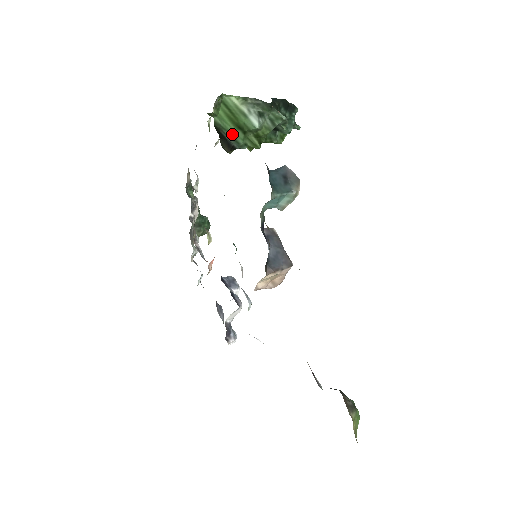
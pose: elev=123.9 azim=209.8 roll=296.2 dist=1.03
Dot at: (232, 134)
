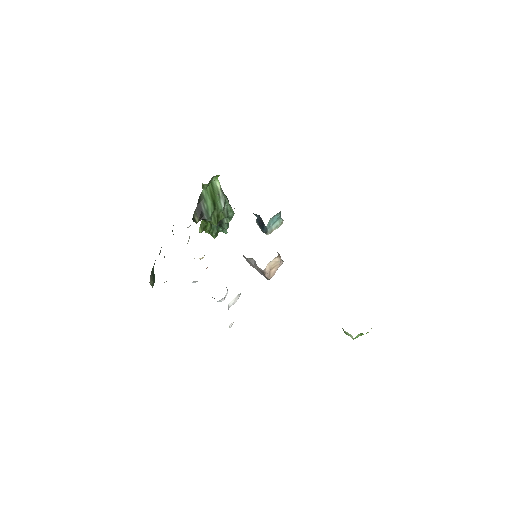
Dot at: (208, 206)
